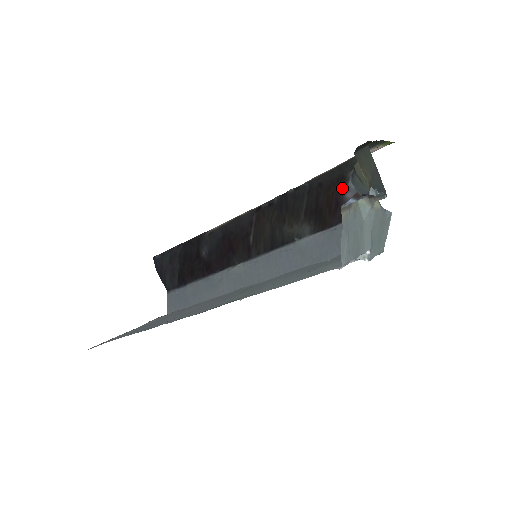
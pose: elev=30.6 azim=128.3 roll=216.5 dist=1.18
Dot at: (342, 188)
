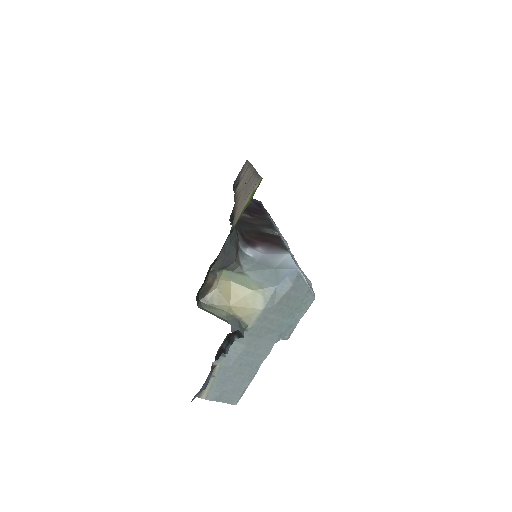
Dot at: (250, 244)
